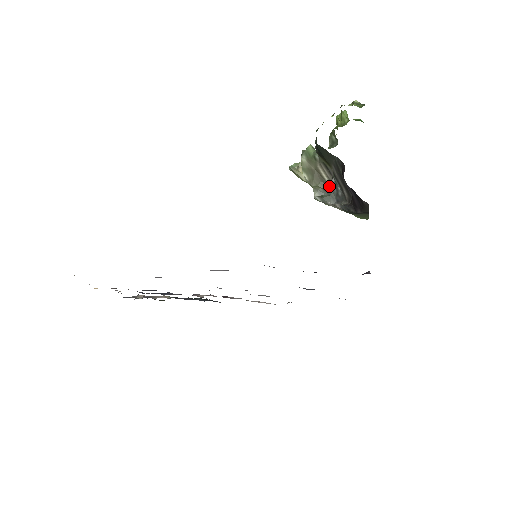
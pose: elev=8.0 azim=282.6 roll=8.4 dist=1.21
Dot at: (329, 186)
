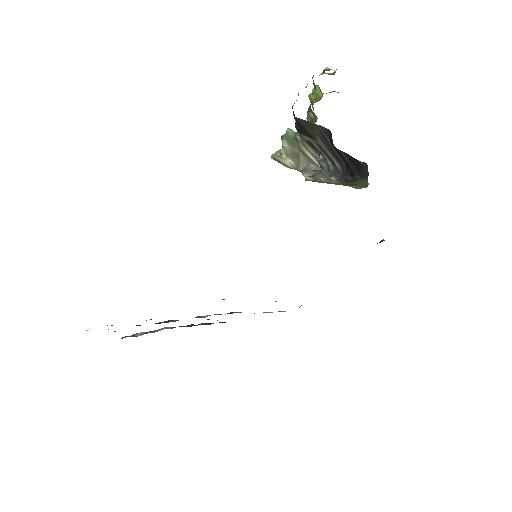
Dot at: (318, 166)
